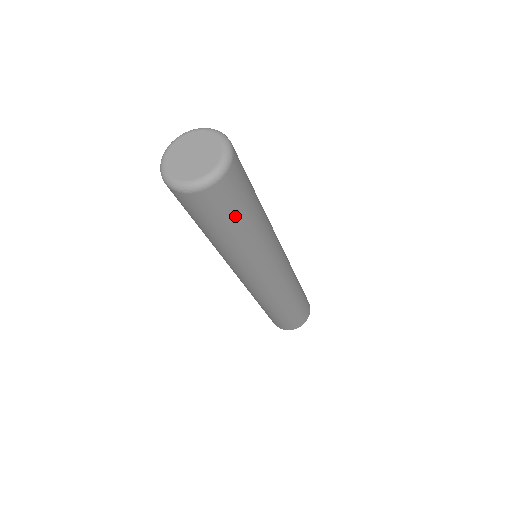
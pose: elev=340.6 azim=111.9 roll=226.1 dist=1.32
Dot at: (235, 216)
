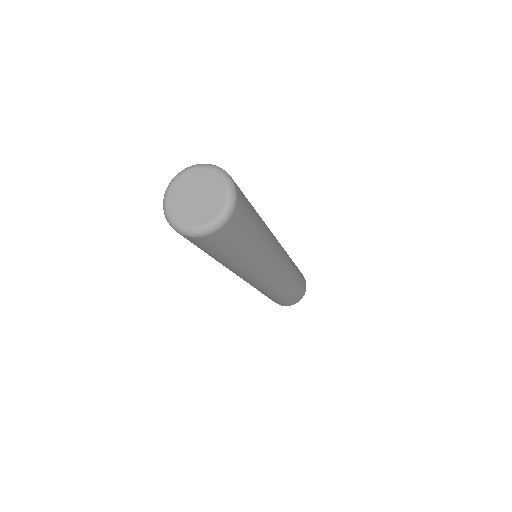
Dot at: (246, 238)
